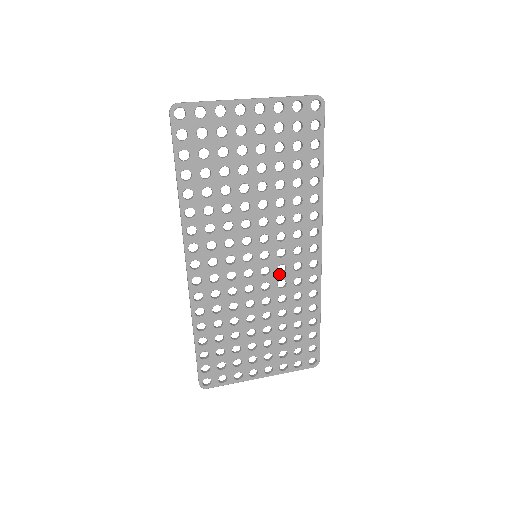
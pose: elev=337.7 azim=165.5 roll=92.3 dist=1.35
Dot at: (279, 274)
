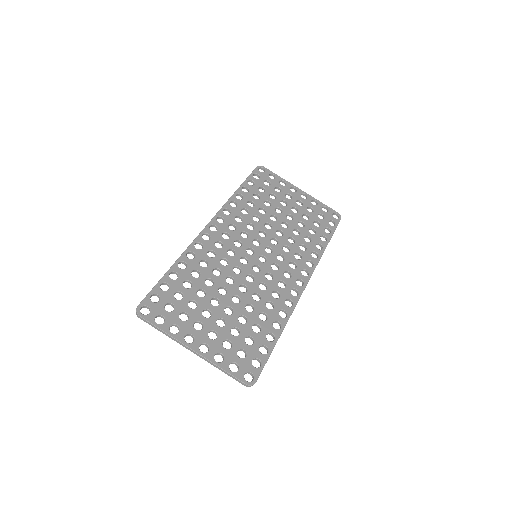
Dot at: (265, 278)
